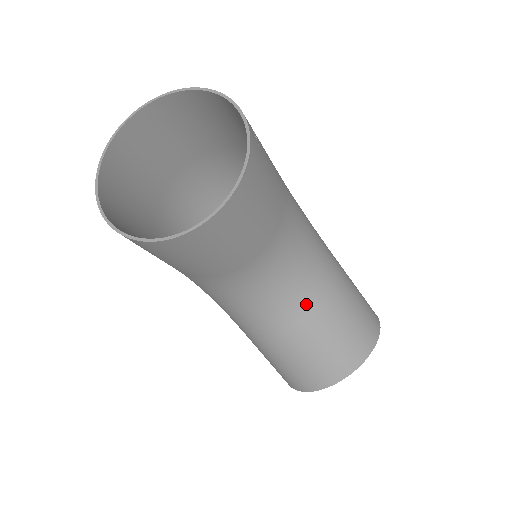
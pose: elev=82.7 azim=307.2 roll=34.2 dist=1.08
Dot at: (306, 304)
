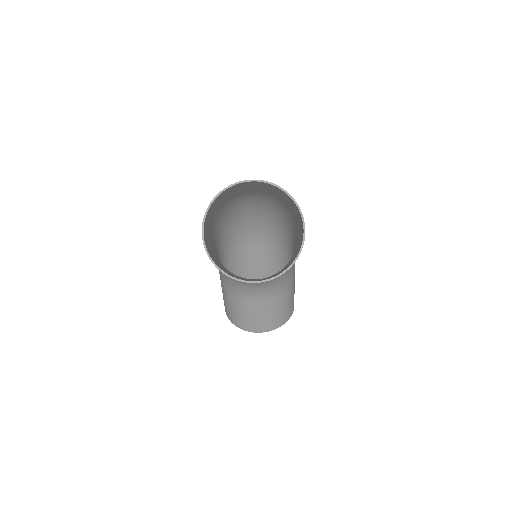
Dot at: (266, 297)
